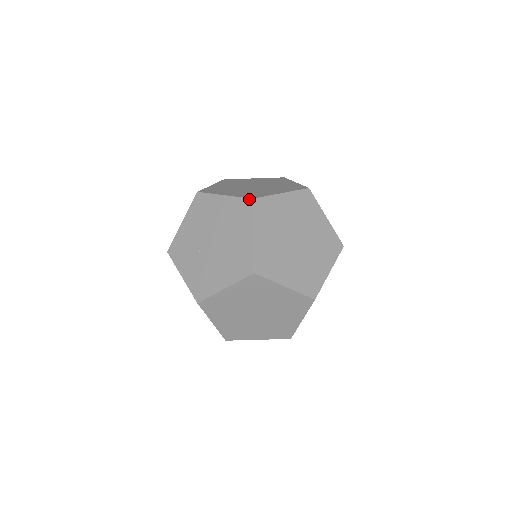
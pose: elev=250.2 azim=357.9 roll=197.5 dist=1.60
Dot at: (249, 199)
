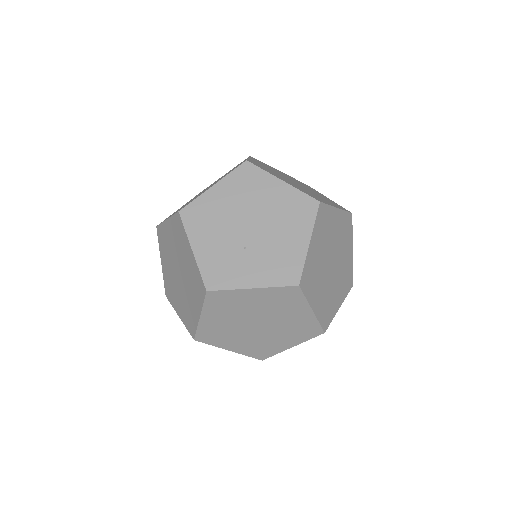
Dot at: (244, 163)
